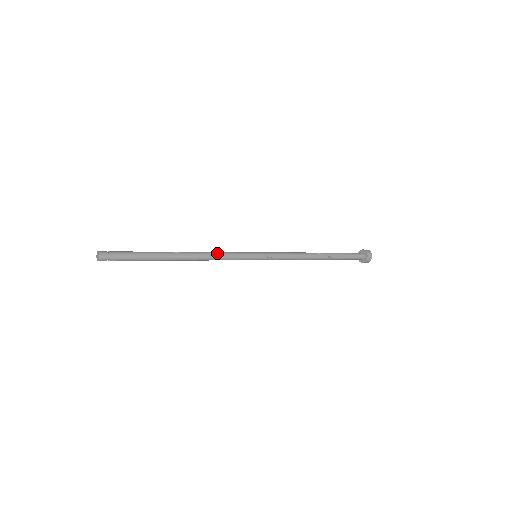
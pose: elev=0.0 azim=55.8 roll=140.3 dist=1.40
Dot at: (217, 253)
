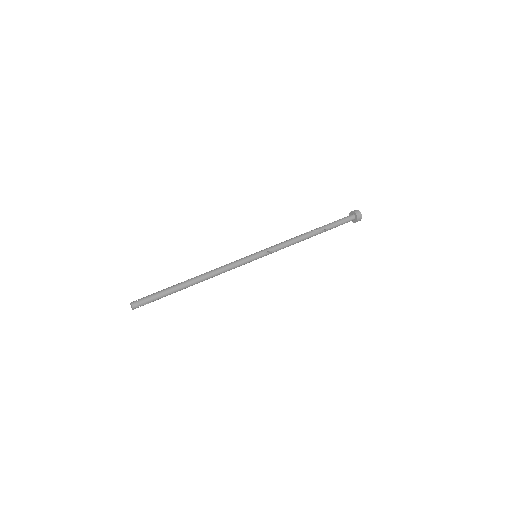
Dot at: (222, 267)
